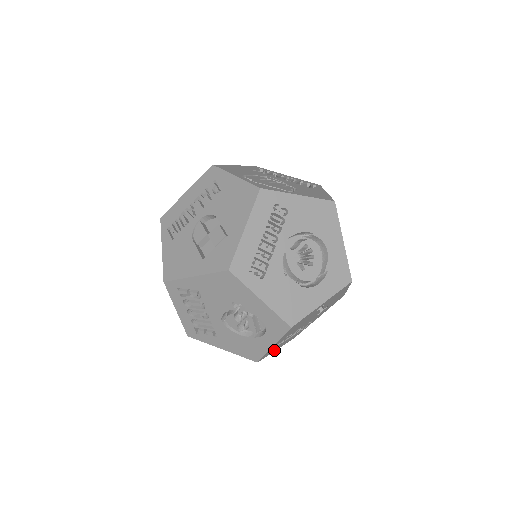
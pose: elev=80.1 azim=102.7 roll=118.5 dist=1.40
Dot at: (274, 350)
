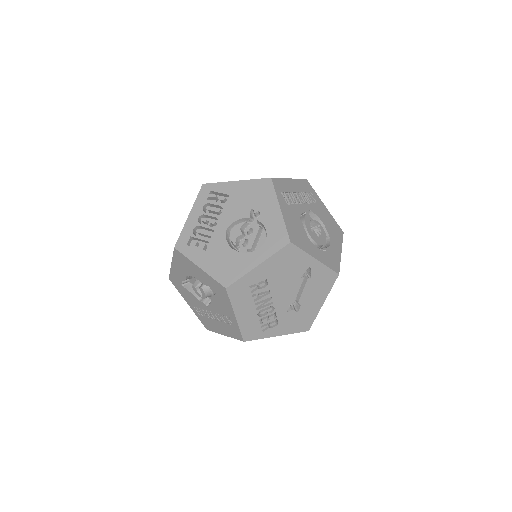
Dot at: (238, 306)
